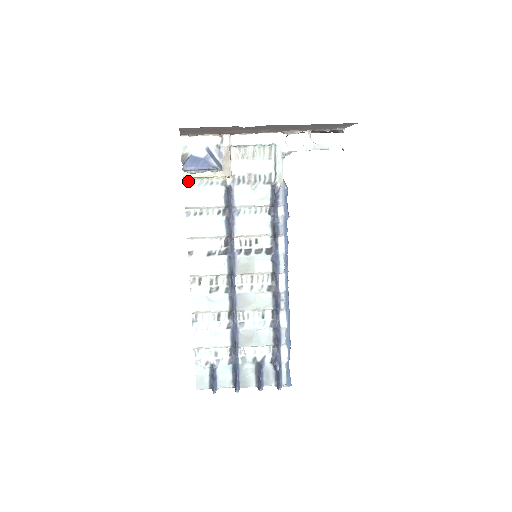
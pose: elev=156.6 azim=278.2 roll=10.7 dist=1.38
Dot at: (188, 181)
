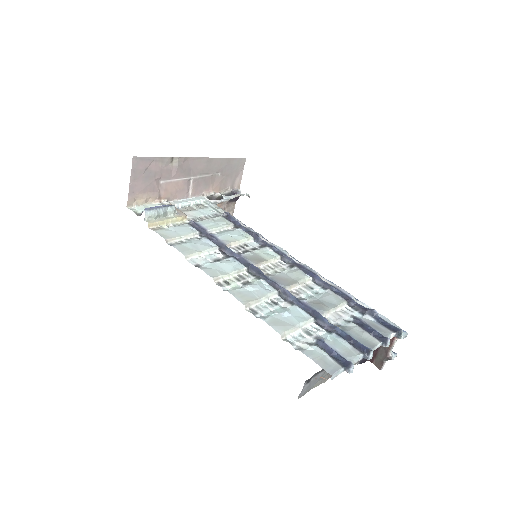
Dot at: (154, 229)
